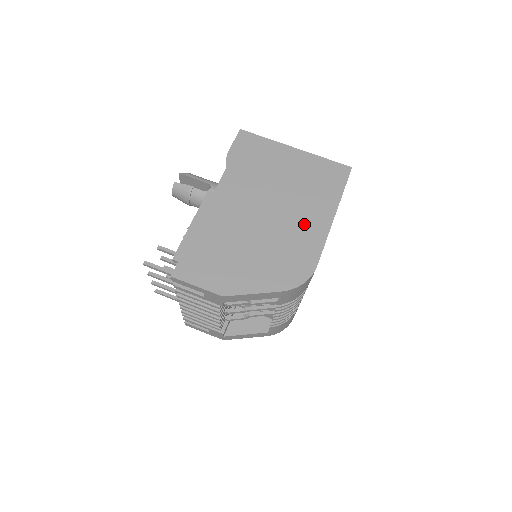
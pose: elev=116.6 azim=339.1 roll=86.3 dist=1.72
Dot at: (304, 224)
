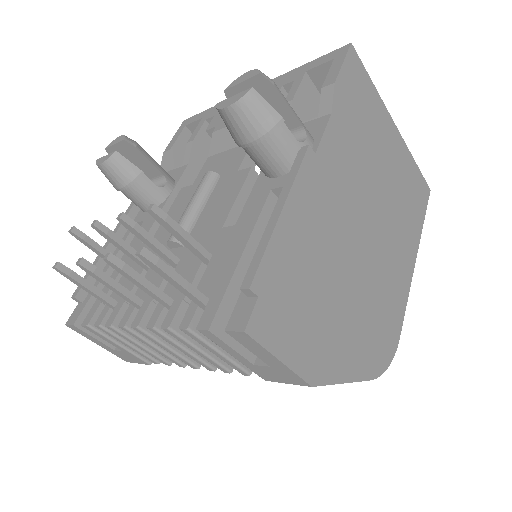
Dot at: (395, 264)
